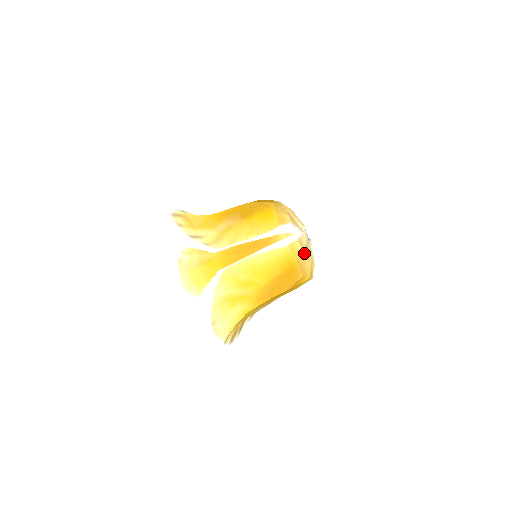
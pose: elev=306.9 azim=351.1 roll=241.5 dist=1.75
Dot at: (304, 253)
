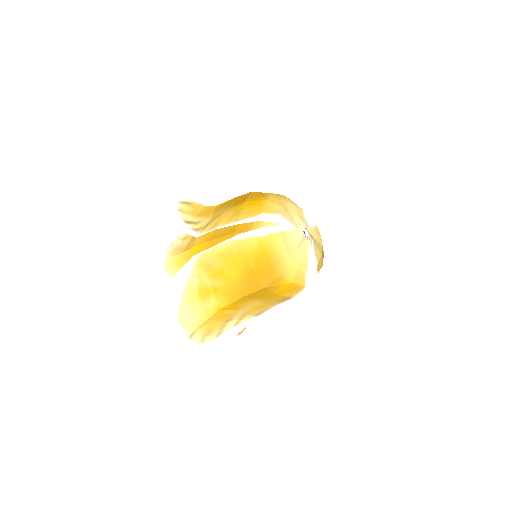
Dot at: (288, 249)
